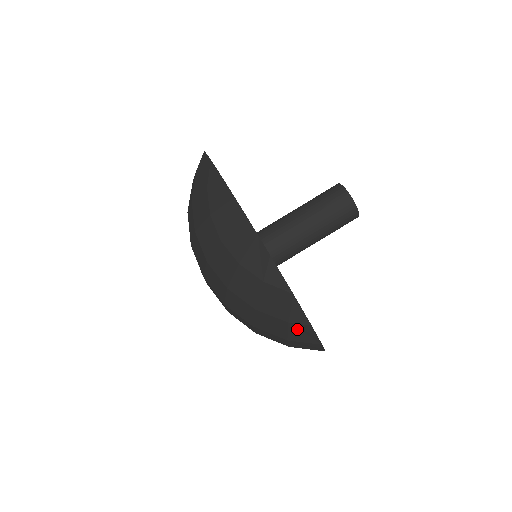
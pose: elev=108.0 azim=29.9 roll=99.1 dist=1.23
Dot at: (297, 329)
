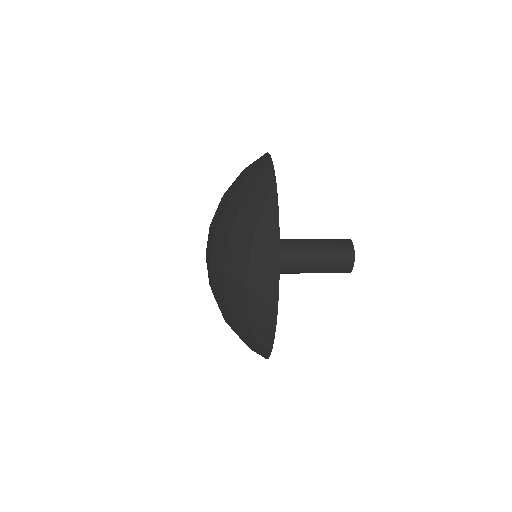
Dot at: (265, 224)
